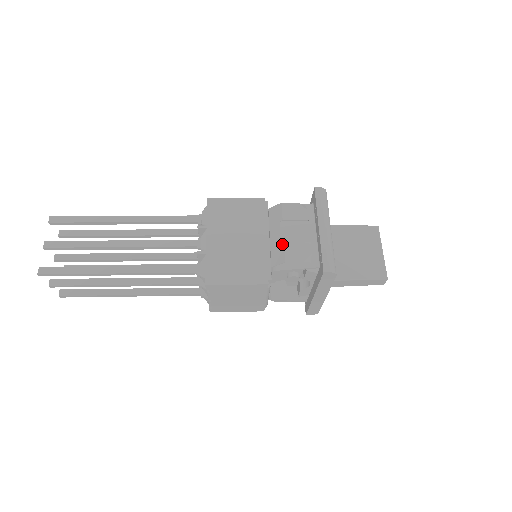
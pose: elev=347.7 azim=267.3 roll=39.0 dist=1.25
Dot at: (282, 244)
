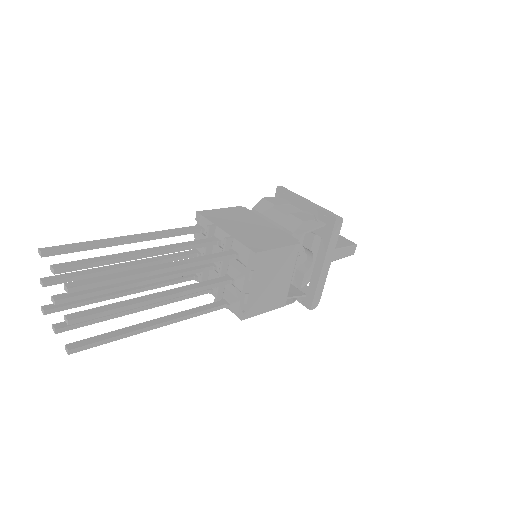
Dot at: (289, 215)
